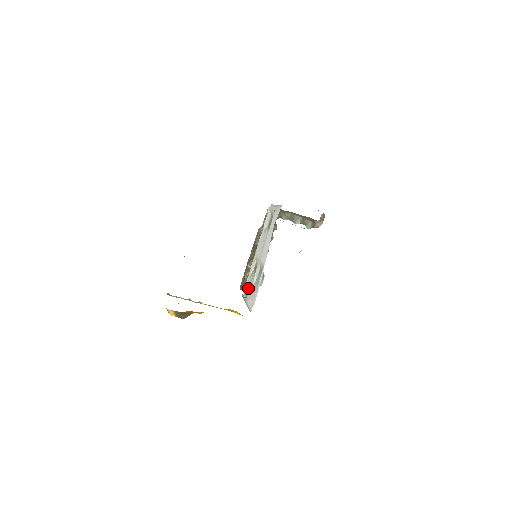
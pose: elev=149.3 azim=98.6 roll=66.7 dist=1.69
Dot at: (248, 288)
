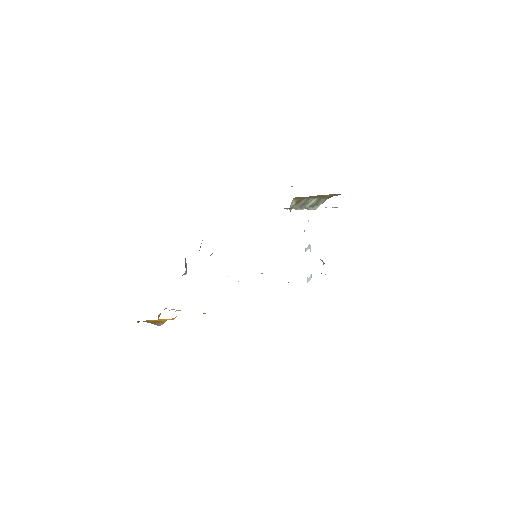
Dot at: occluded
